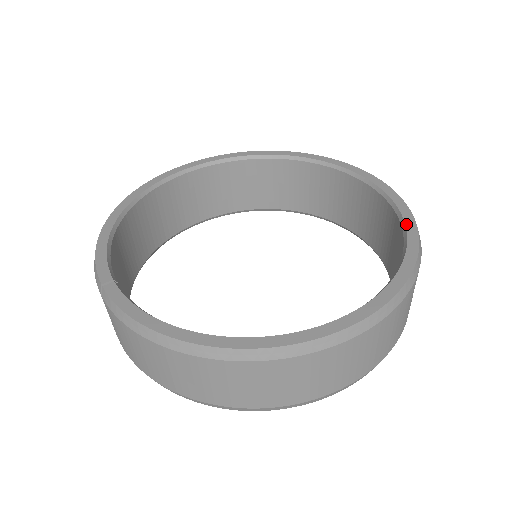
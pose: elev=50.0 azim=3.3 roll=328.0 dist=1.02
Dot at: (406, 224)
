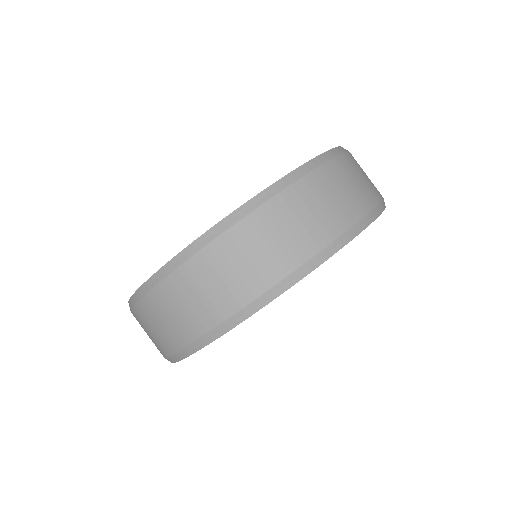
Dot at: occluded
